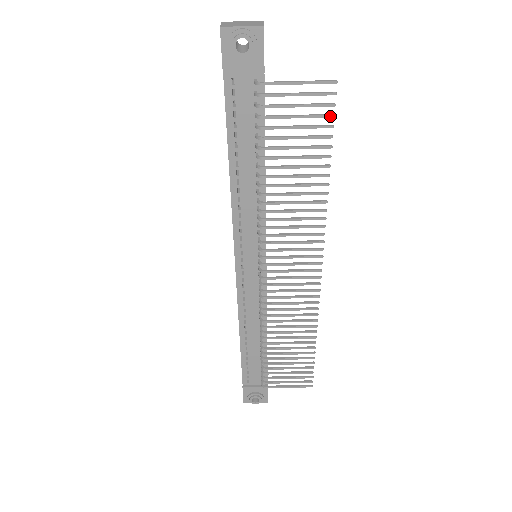
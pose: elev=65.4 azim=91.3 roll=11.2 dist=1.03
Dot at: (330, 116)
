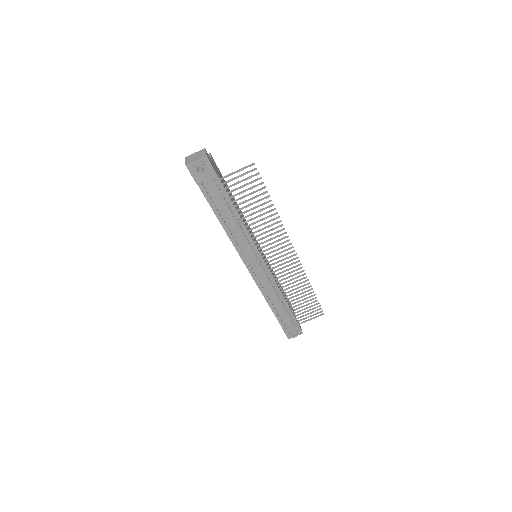
Dot at: (259, 179)
